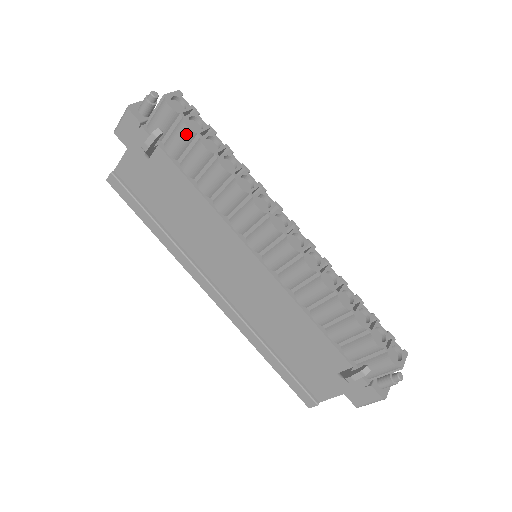
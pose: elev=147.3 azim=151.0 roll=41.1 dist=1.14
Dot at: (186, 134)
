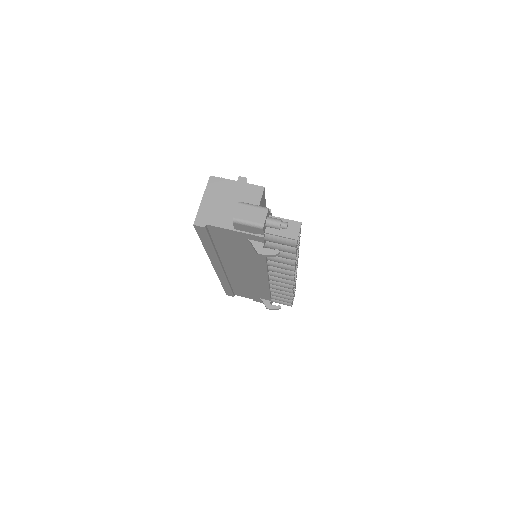
Dot at: occluded
